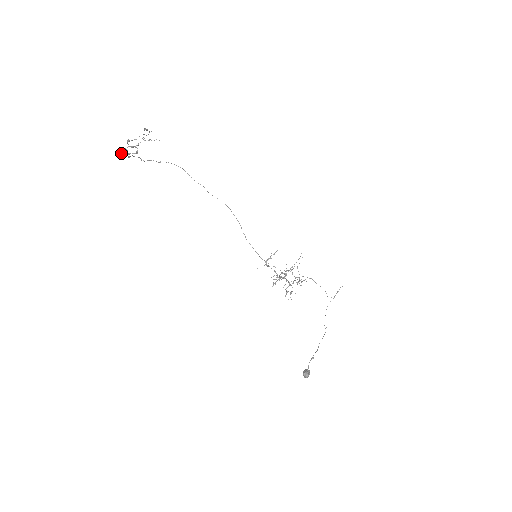
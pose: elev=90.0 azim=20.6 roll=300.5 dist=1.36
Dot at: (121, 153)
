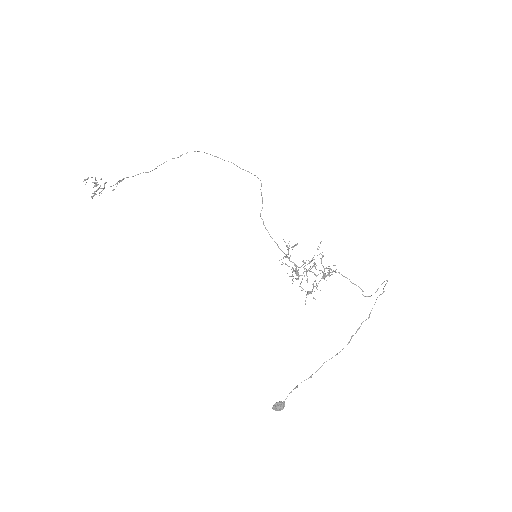
Dot at: (101, 193)
